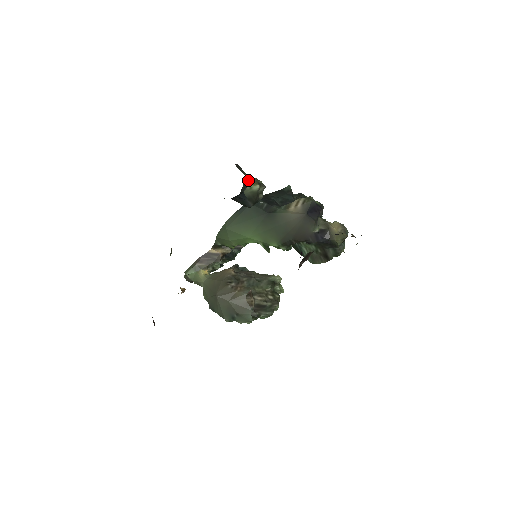
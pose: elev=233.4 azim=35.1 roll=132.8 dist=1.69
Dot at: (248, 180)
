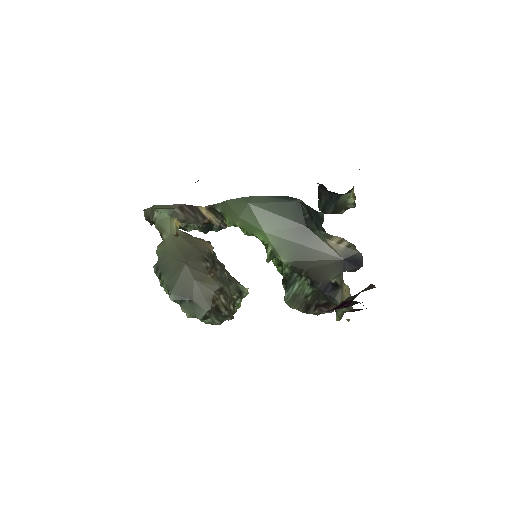
Dot at: occluded
